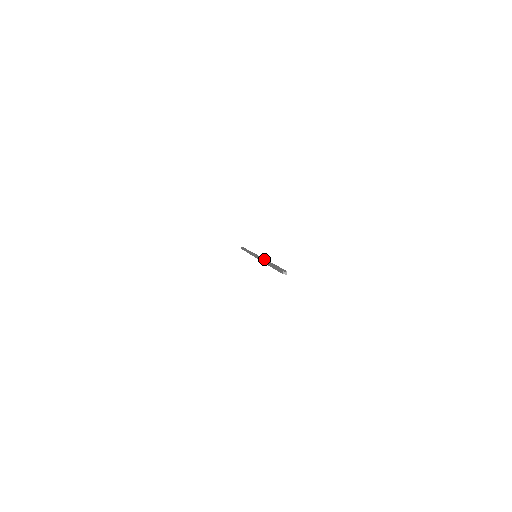
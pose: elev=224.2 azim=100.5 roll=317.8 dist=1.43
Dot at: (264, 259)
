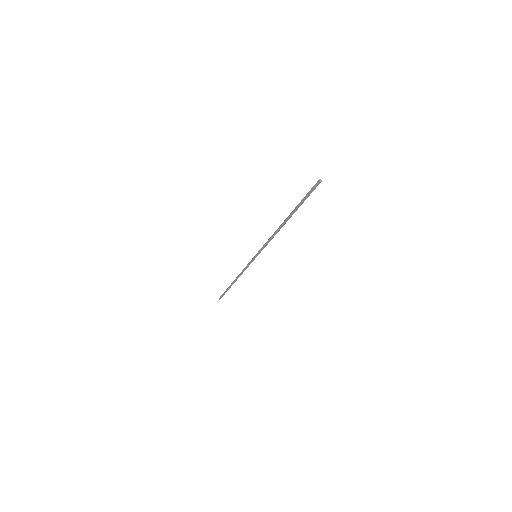
Dot at: (276, 233)
